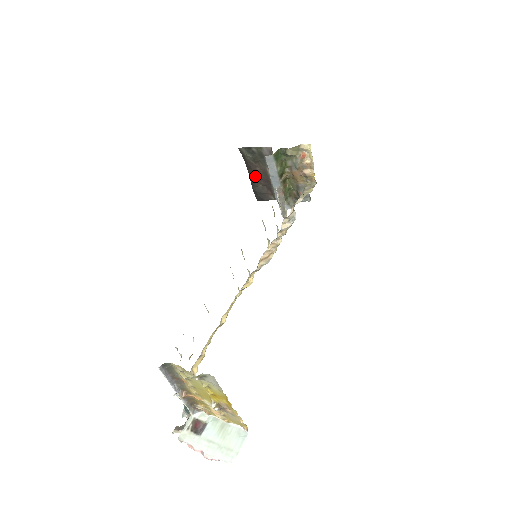
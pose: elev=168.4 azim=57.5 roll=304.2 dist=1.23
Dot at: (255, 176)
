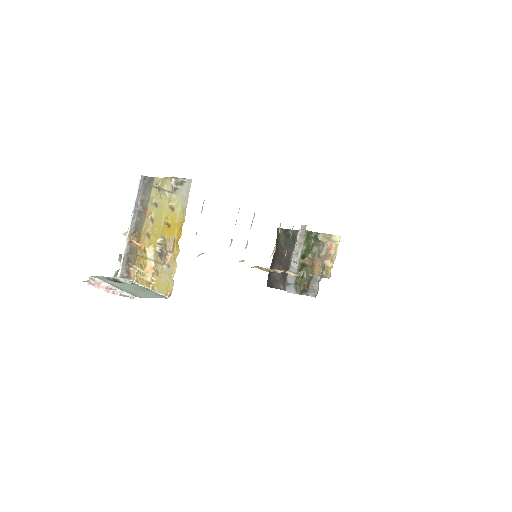
Dot at: (278, 259)
